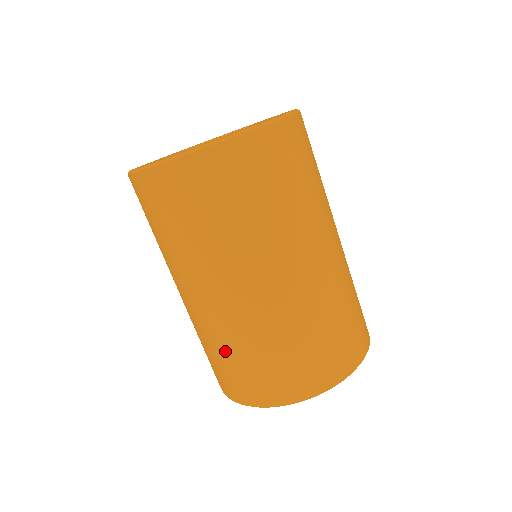
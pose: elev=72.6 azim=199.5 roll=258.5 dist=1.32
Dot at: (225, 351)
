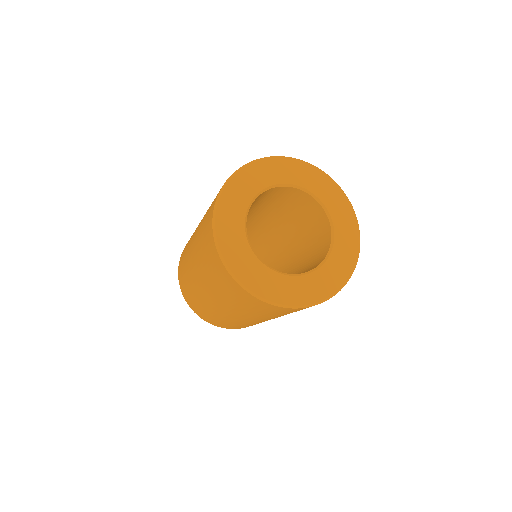
Dot at: (186, 276)
